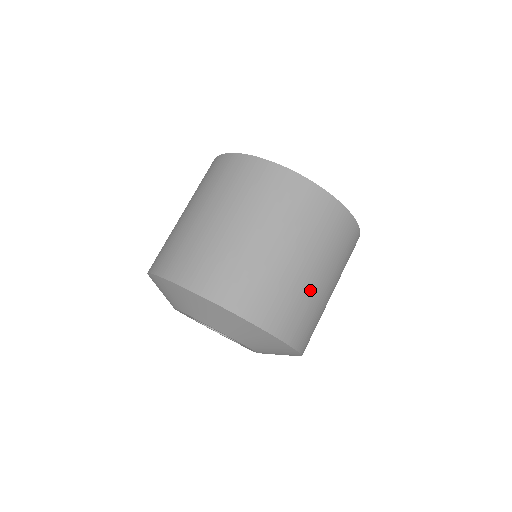
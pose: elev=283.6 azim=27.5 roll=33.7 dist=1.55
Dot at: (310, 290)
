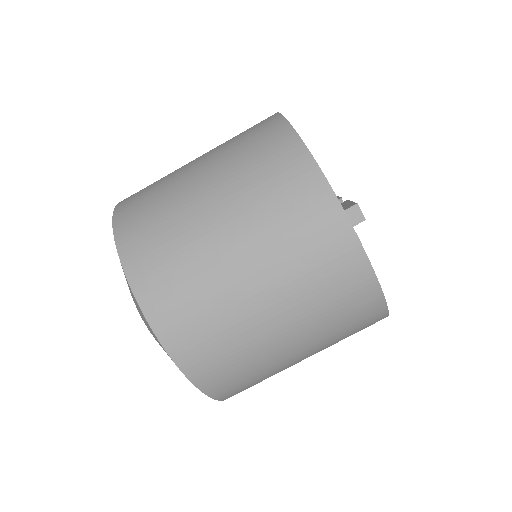
Dot at: occluded
